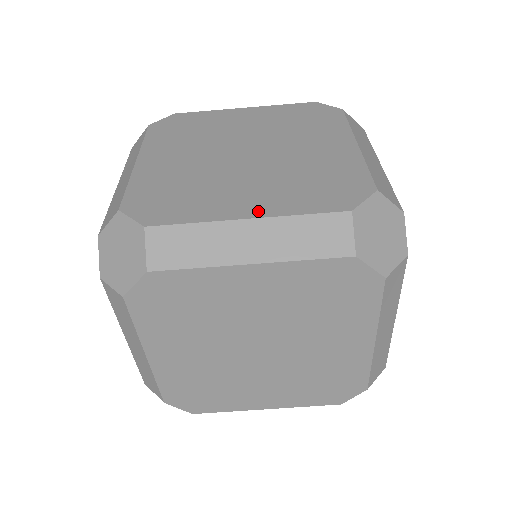
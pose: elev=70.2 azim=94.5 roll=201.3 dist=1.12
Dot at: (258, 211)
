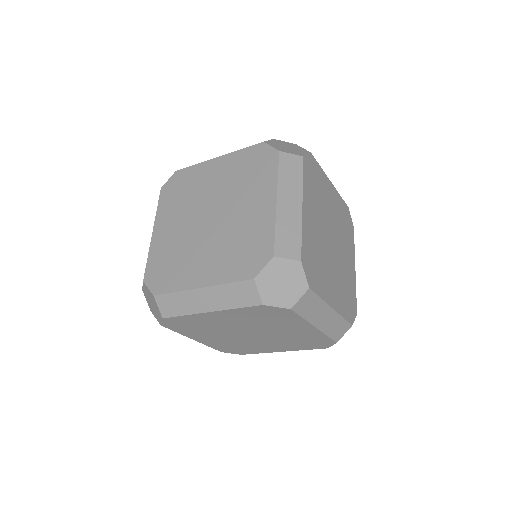
Dot at: (206, 281)
